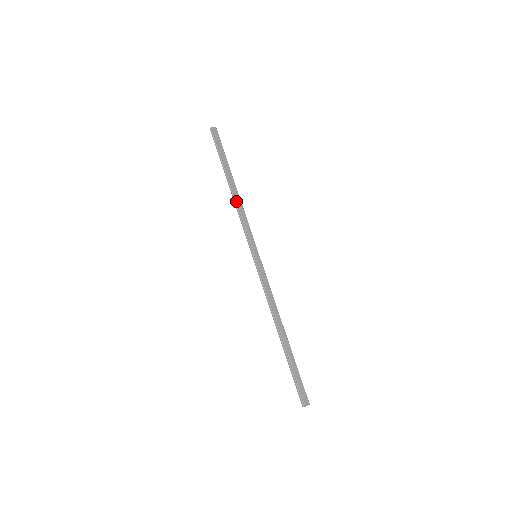
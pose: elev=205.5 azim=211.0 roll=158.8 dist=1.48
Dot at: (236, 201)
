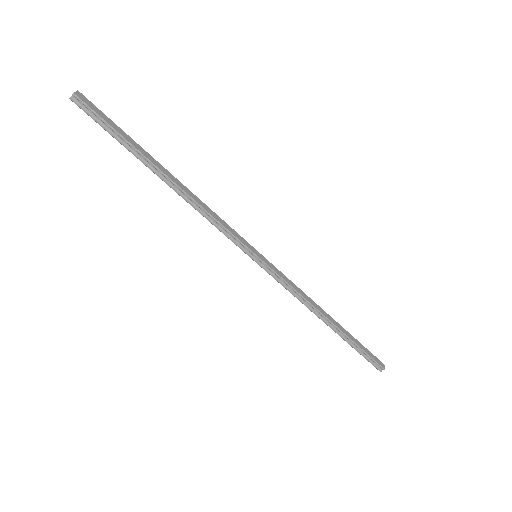
Dot at: (191, 199)
